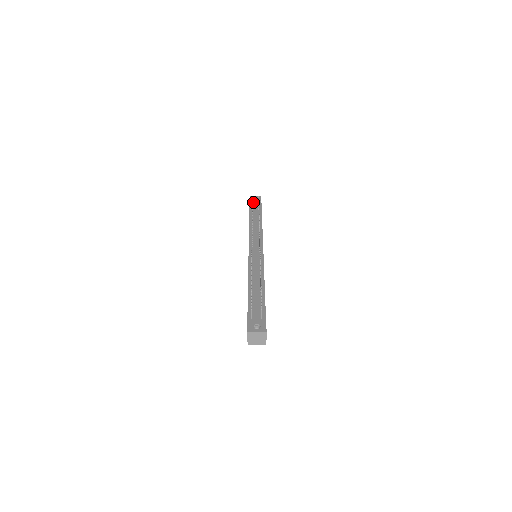
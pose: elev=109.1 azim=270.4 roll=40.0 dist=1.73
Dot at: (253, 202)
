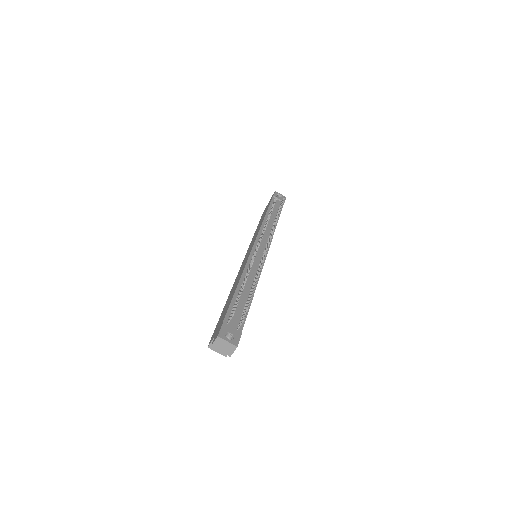
Dot at: occluded
